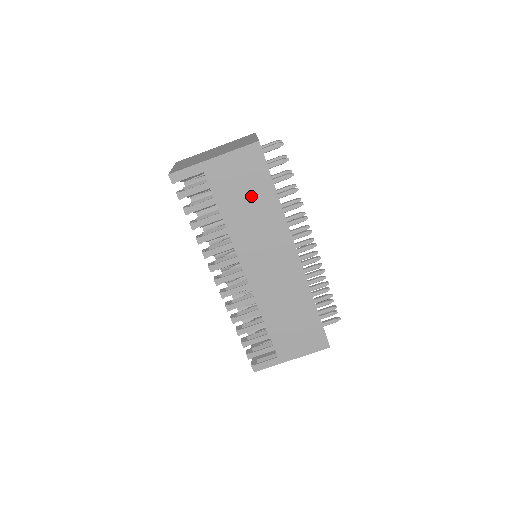
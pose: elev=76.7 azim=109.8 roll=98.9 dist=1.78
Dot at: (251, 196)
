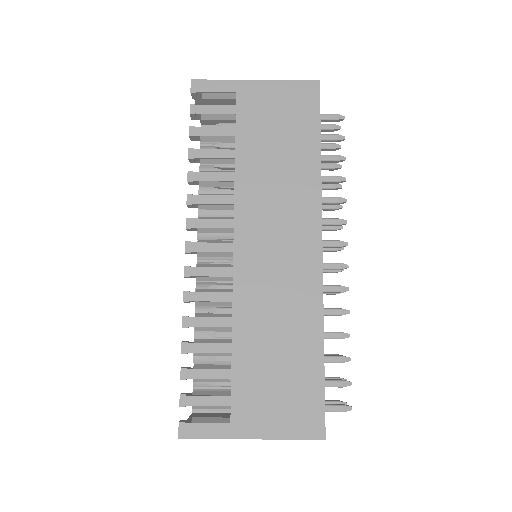
Dot at: (285, 143)
